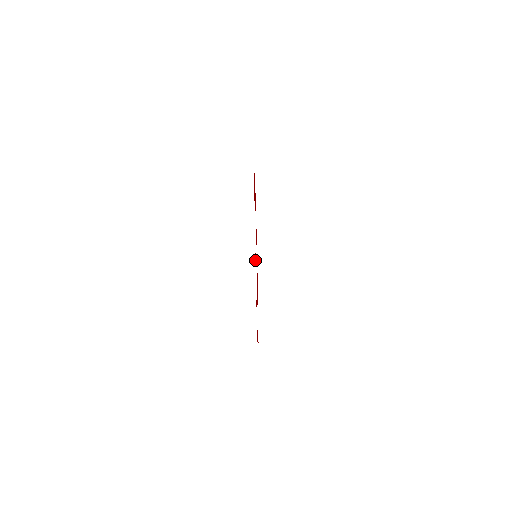
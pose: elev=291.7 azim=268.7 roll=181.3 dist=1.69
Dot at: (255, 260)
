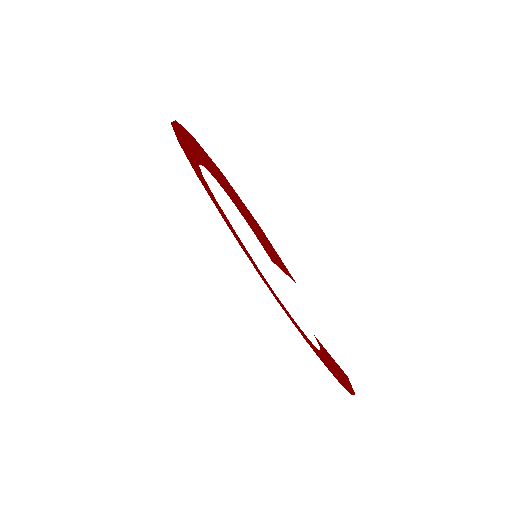
Dot at: occluded
